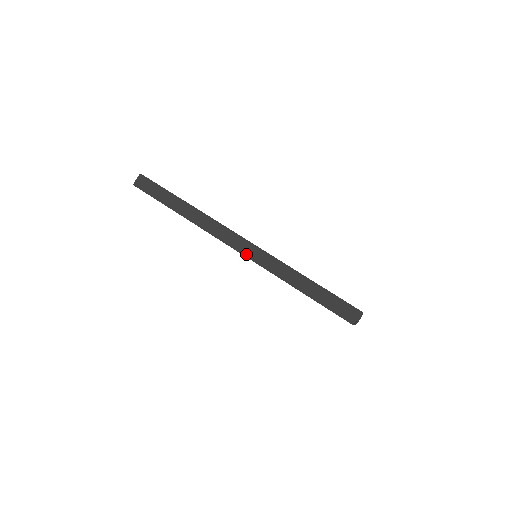
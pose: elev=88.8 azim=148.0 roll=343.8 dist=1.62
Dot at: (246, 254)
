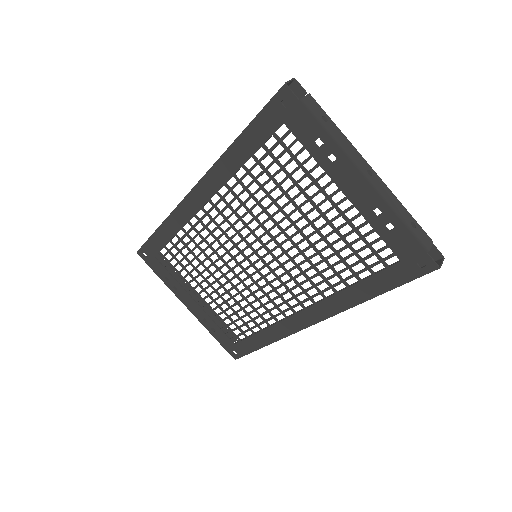
Dot at: (200, 180)
